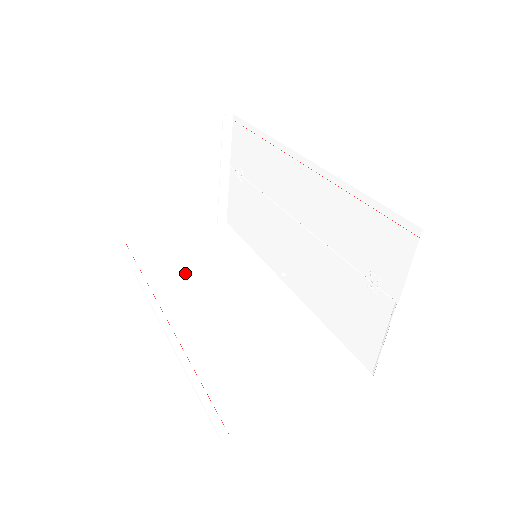
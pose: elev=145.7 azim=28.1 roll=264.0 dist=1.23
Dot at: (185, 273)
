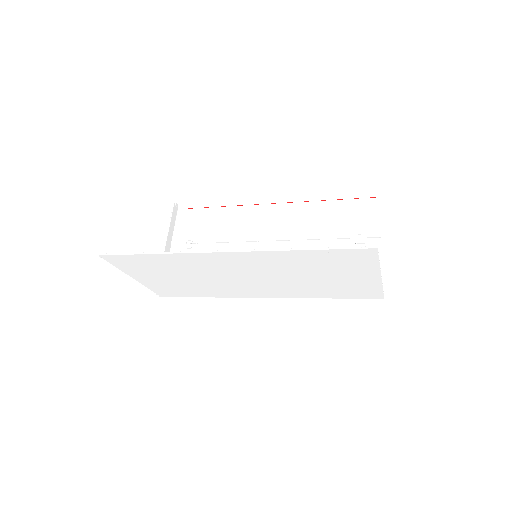
Dot at: (195, 270)
